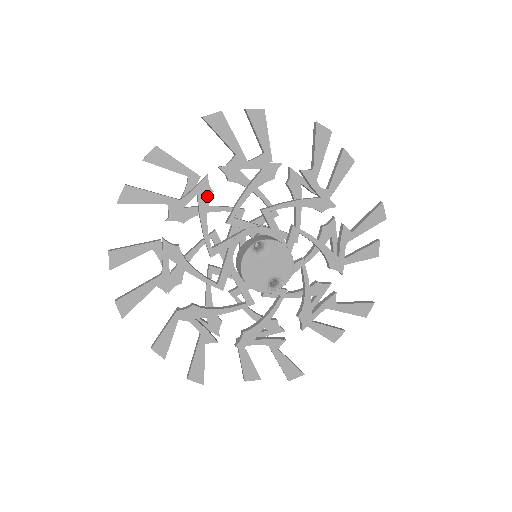
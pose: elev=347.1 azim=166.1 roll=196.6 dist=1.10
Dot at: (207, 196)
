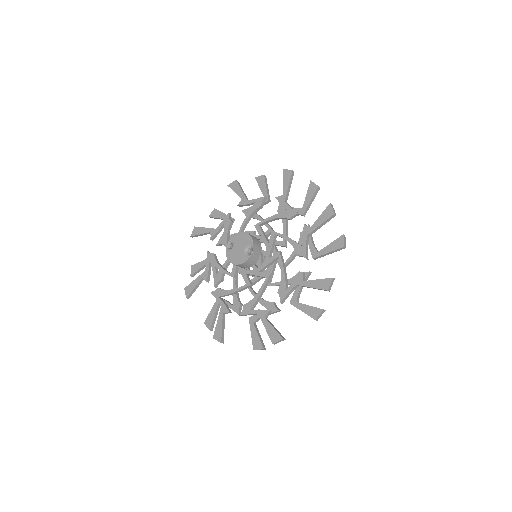
Dot at: (213, 258)
